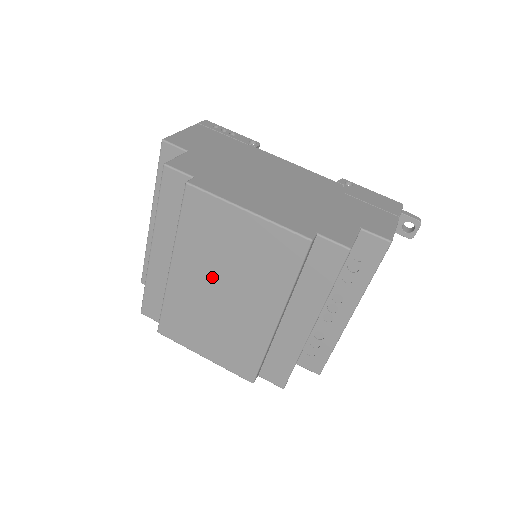
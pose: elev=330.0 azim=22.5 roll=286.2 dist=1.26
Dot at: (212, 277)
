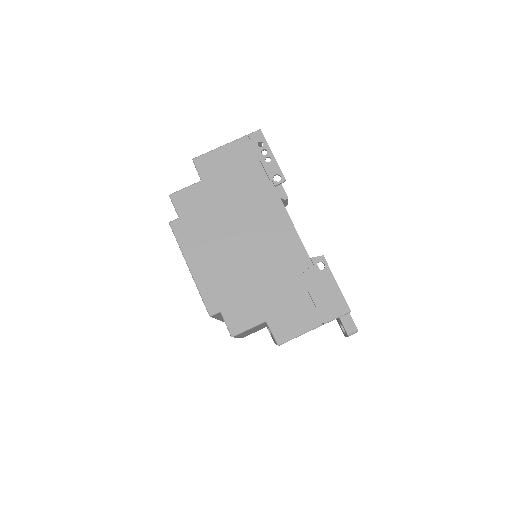
Dot at: occluded
